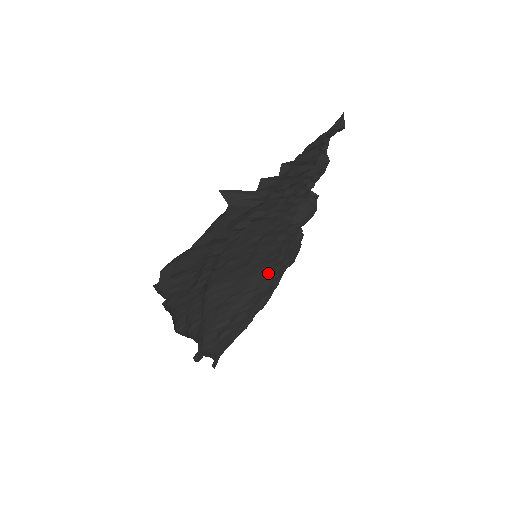
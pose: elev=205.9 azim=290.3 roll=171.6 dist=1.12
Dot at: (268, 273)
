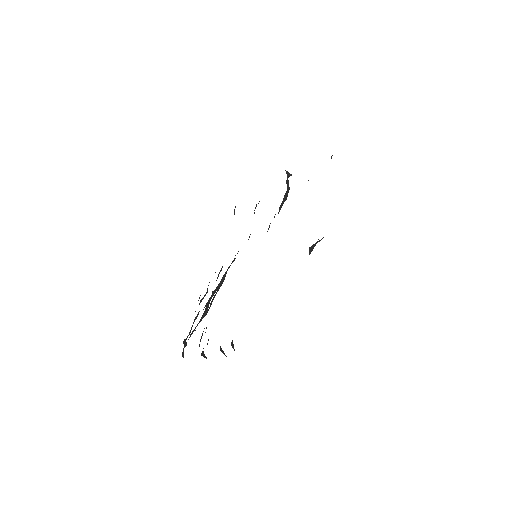
Dot at: (237, 253)
